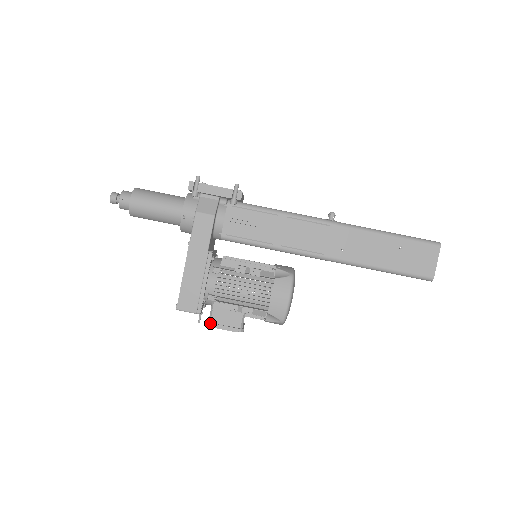
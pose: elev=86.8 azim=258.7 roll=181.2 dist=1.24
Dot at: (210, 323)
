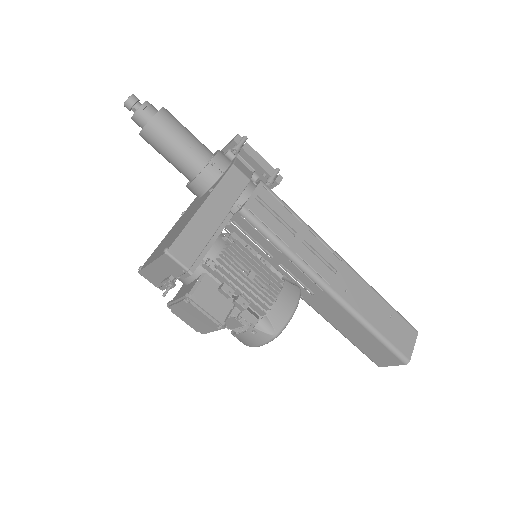
Dot at: (192, 296)
